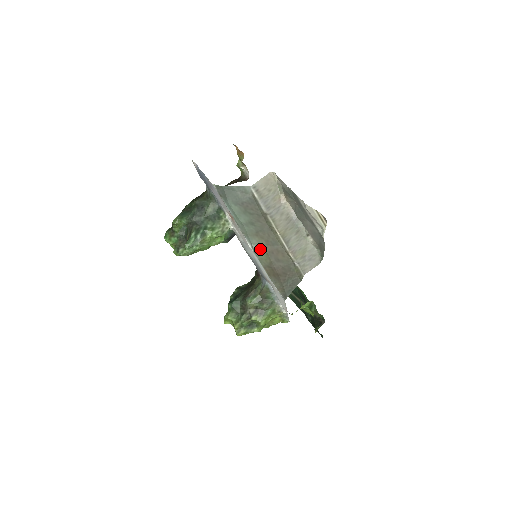
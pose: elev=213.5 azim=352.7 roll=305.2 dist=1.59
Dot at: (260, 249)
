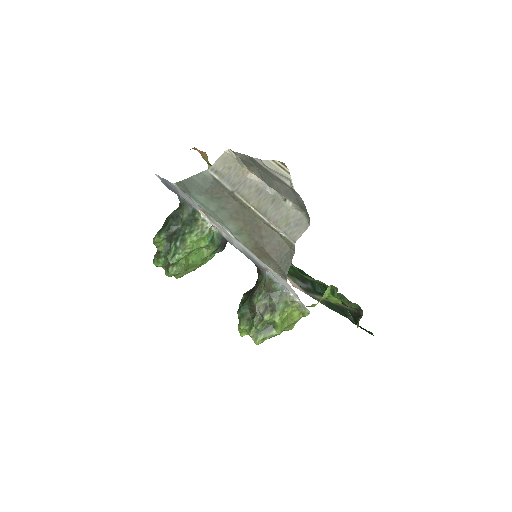
Dot at: (240, 232)
